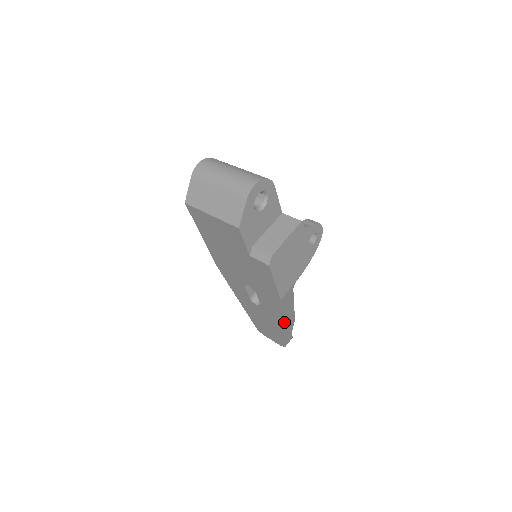
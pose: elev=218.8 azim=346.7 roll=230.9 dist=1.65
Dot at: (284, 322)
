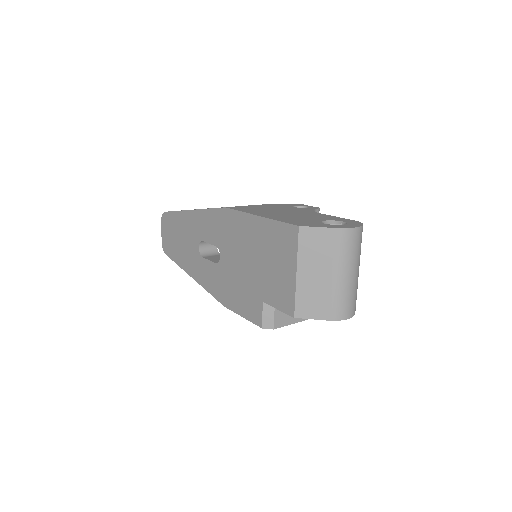
Dot at: (196, 279)
